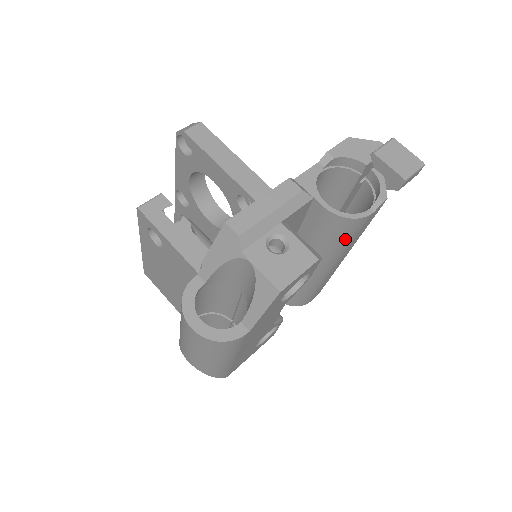
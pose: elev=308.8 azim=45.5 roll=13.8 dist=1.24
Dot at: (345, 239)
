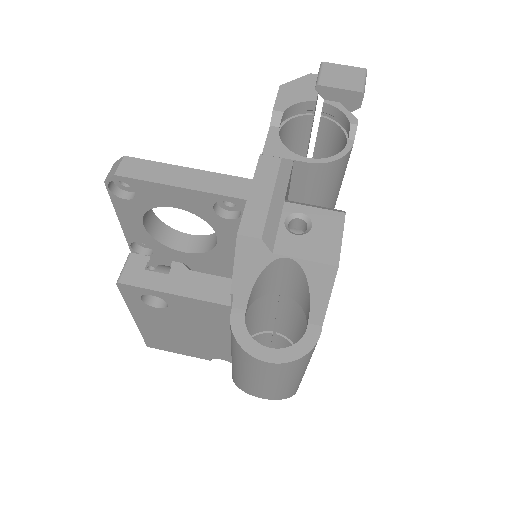
Dot at: (338, 184)
